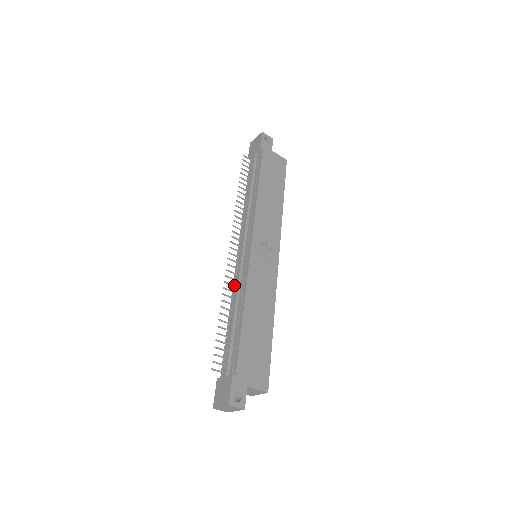
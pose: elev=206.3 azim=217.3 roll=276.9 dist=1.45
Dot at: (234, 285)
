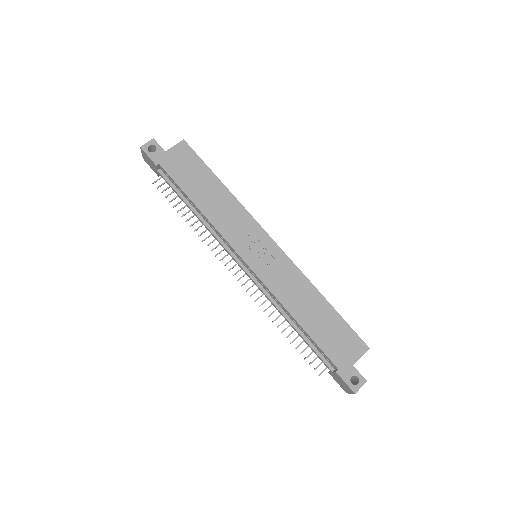
Dot at: (267, 299)
